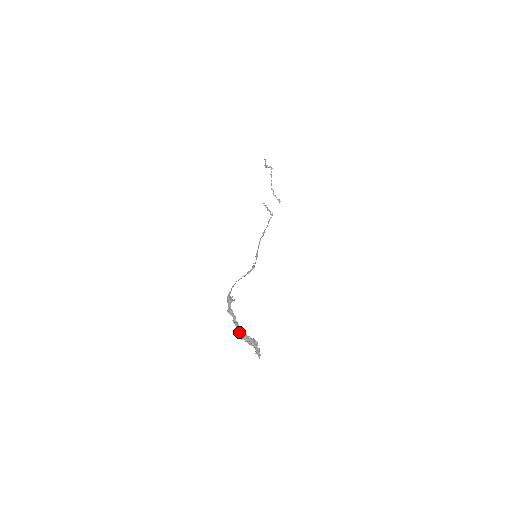
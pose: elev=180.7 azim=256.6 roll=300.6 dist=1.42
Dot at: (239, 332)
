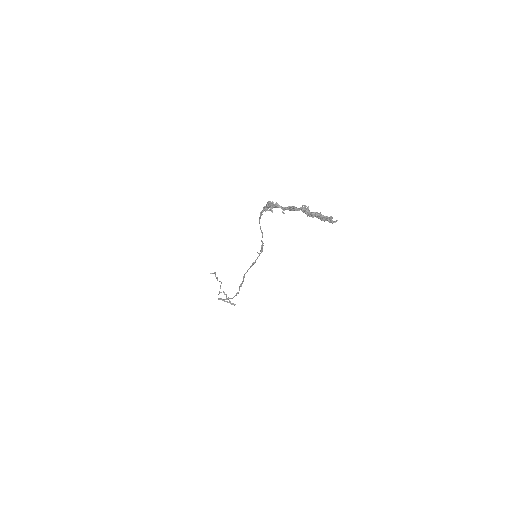
Dot at: (298, 208)
